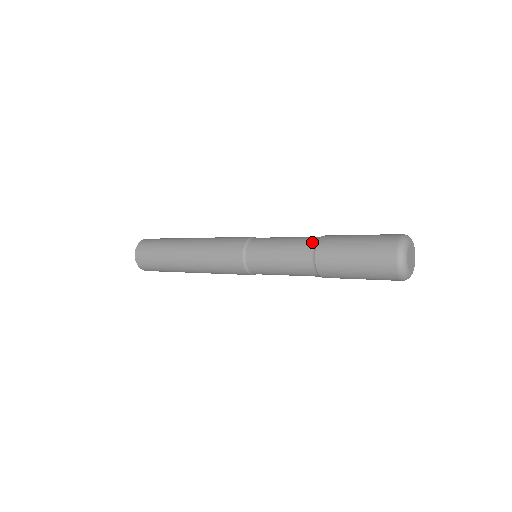
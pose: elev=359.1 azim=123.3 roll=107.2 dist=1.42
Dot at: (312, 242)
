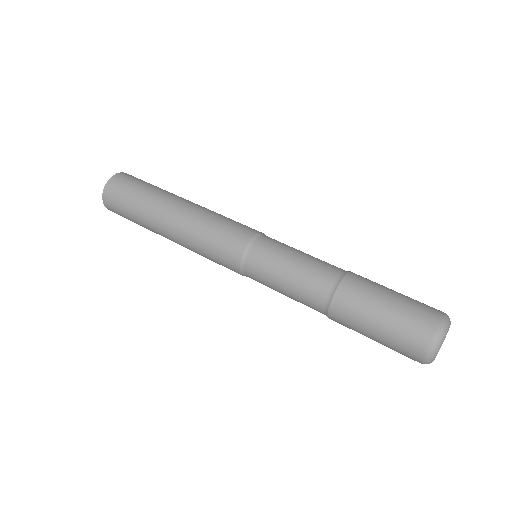
Dot at: (320, 311)
